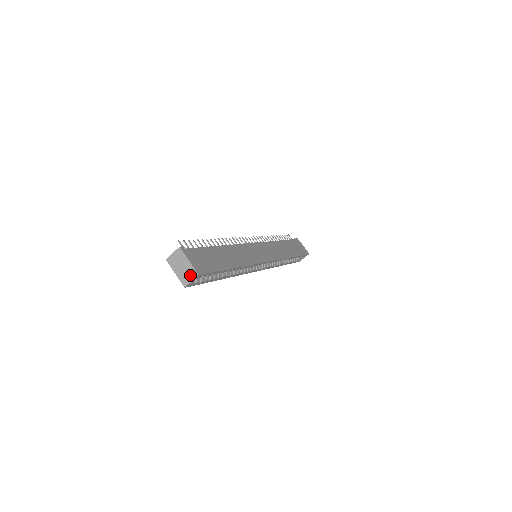
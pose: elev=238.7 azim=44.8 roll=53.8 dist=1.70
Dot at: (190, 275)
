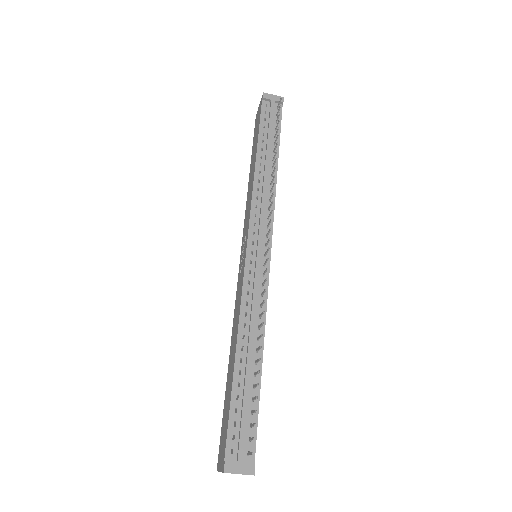
Dot at: occluded
